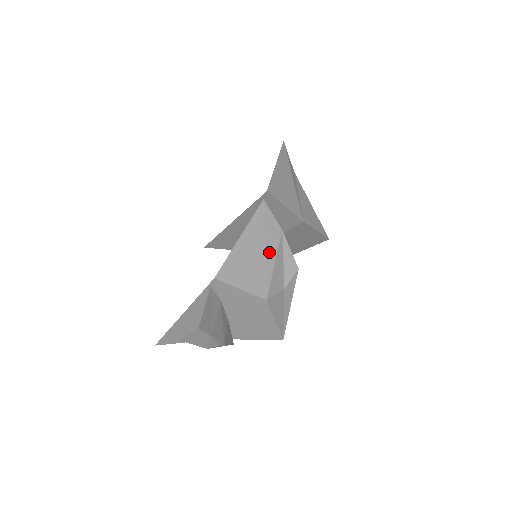
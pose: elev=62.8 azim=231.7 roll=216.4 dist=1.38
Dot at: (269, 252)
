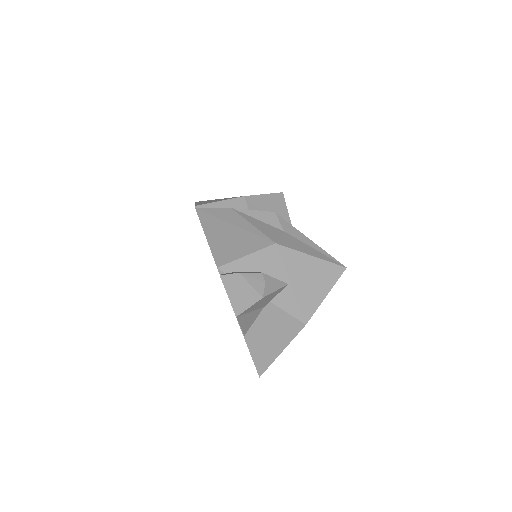
Dot at: (238, 223)
